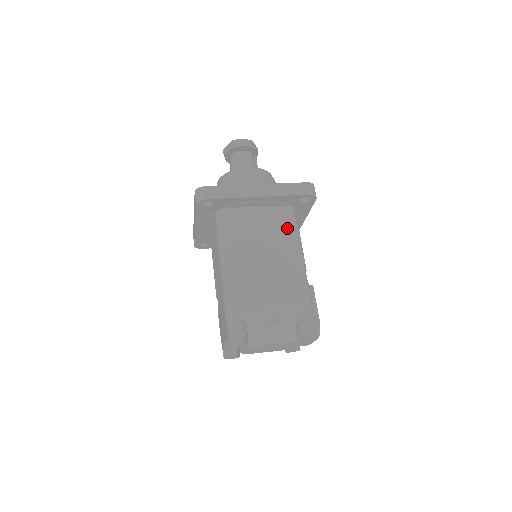
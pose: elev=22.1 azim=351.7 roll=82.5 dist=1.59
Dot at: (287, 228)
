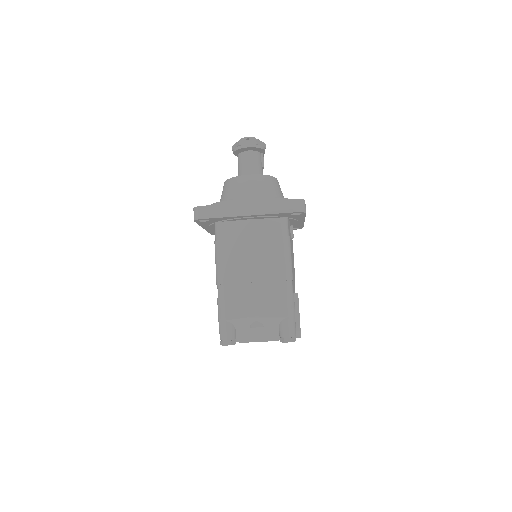
Dot at: (277, 241)
